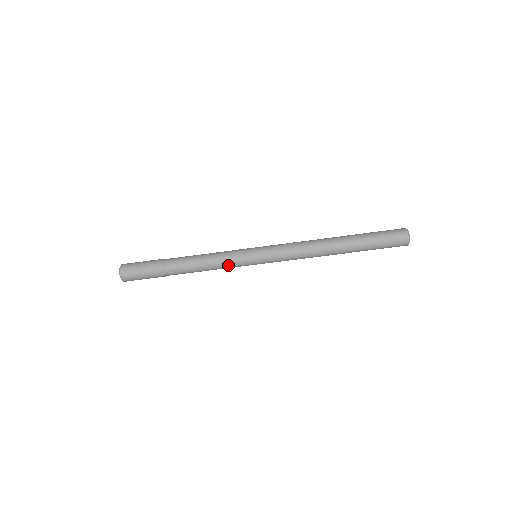
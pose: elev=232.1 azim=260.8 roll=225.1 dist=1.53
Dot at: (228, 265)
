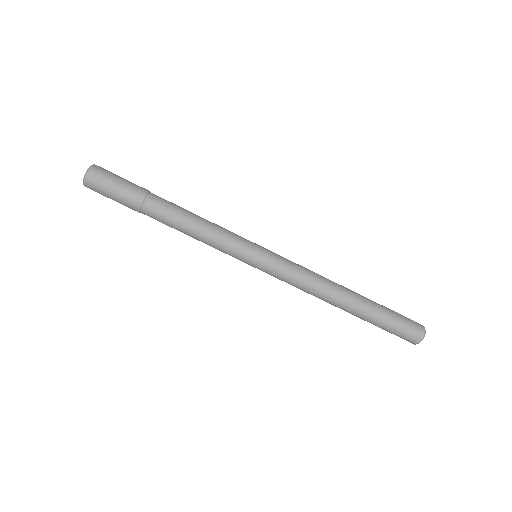
Dot at: (219, 249)
